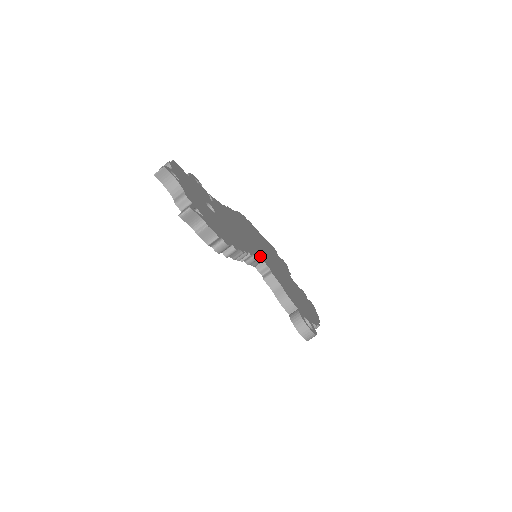
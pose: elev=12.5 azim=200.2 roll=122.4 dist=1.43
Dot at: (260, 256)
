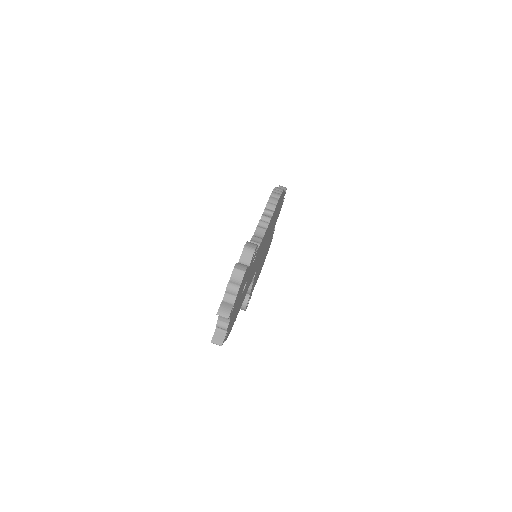
Dot at: occluded
